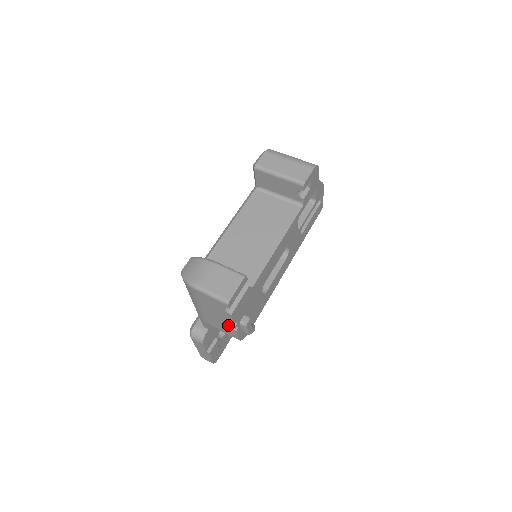
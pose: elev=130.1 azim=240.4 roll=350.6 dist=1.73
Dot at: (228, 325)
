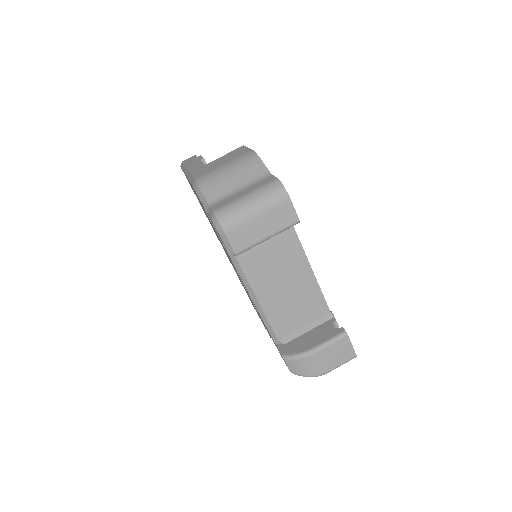
Dot at: occluded
